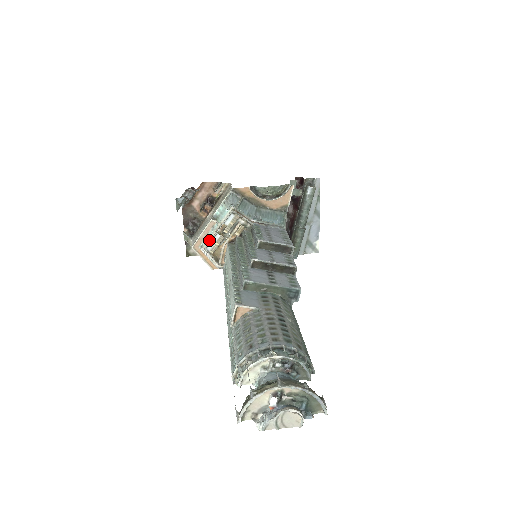
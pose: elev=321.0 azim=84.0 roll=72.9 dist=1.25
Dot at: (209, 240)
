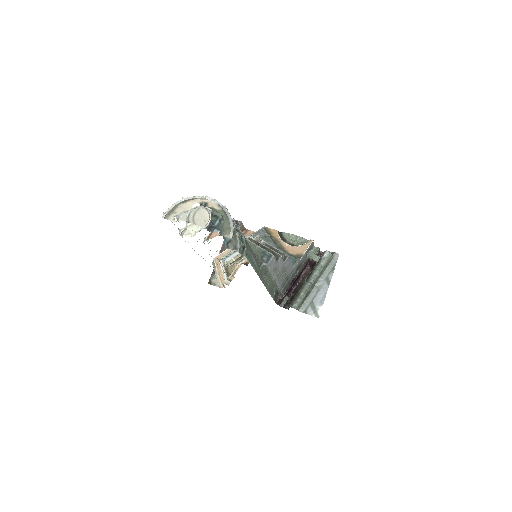
Dot at: (229, 255)
